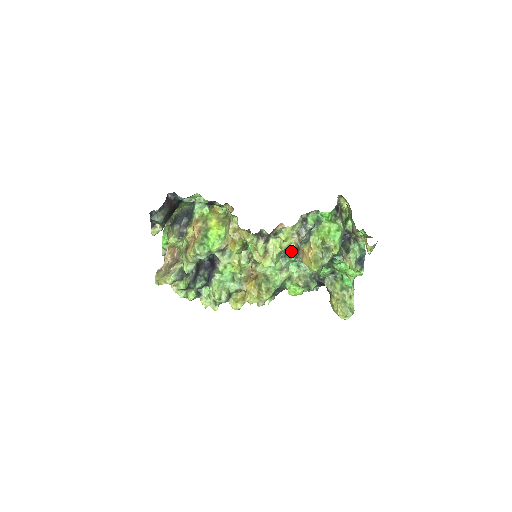
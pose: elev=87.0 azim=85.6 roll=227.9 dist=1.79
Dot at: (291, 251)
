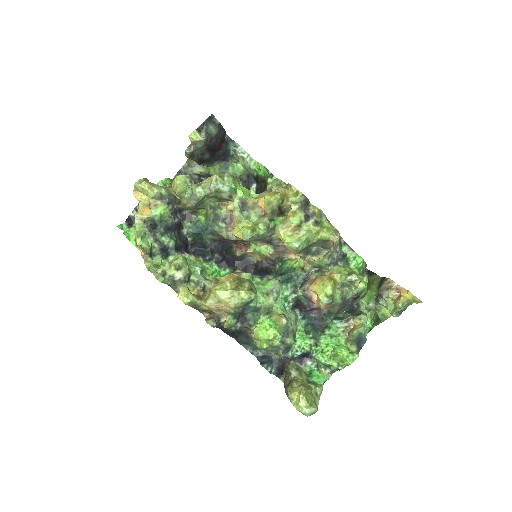
Dot at: (294, 281)
